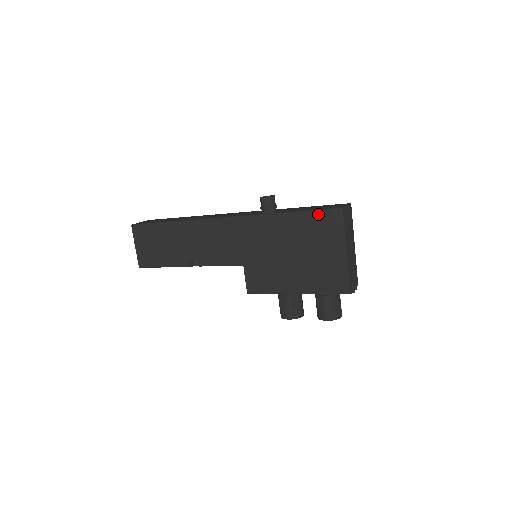
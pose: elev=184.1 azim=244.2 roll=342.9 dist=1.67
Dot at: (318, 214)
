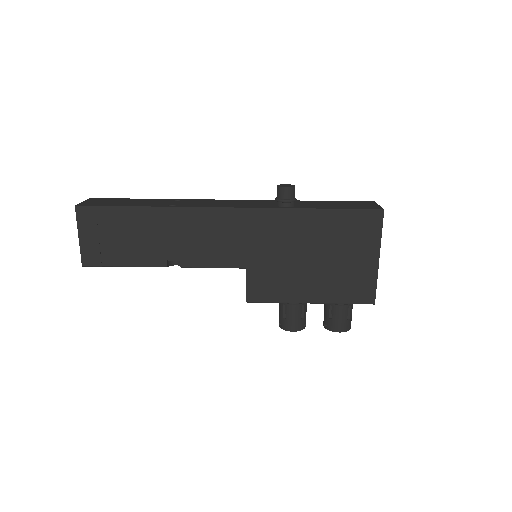
Dot at: (354, 214)
